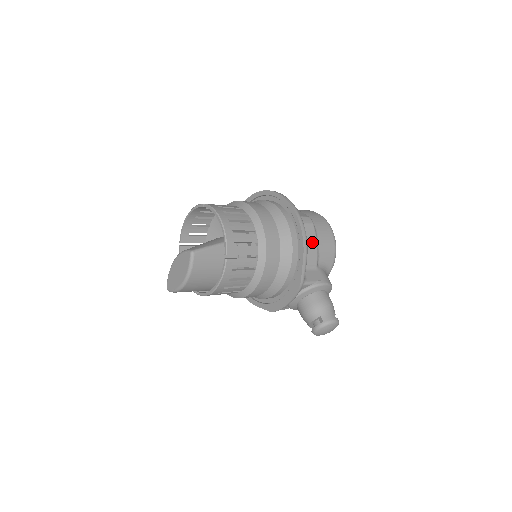
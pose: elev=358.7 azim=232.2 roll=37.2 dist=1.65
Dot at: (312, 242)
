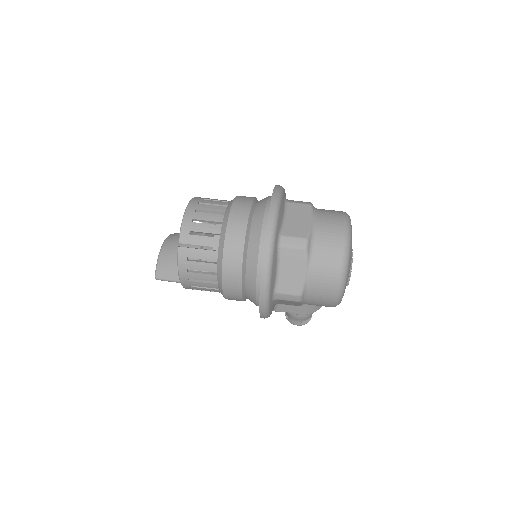
Dot at: (294, 303)
